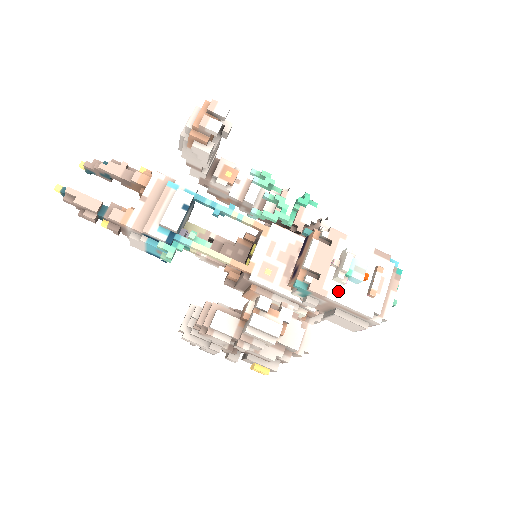
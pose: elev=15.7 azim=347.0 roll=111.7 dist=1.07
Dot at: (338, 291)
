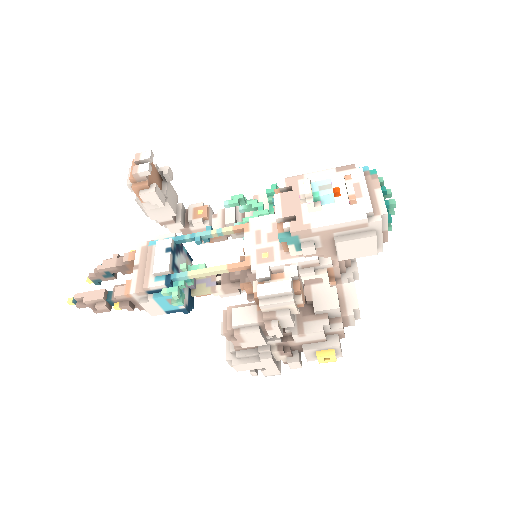
Dot at: (319, 218)
